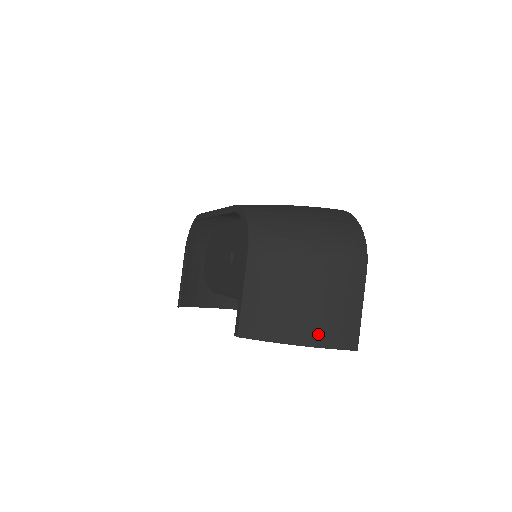
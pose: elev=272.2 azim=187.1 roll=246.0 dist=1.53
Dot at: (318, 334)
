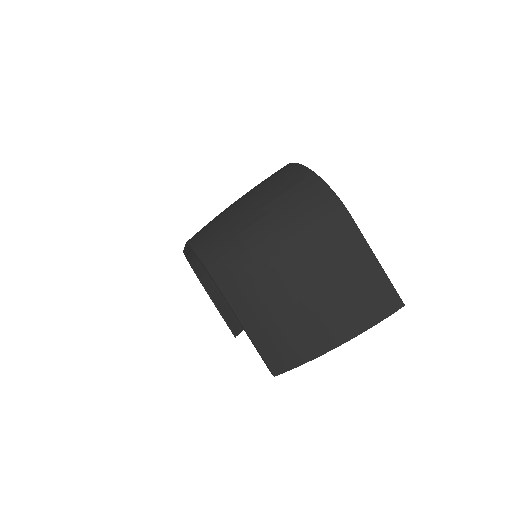
Dot at: (348, 322)
